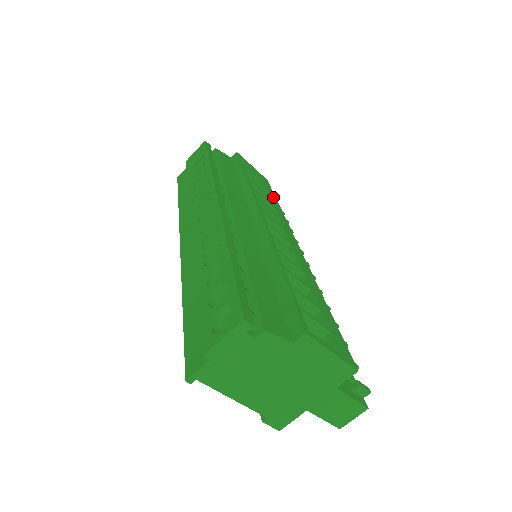
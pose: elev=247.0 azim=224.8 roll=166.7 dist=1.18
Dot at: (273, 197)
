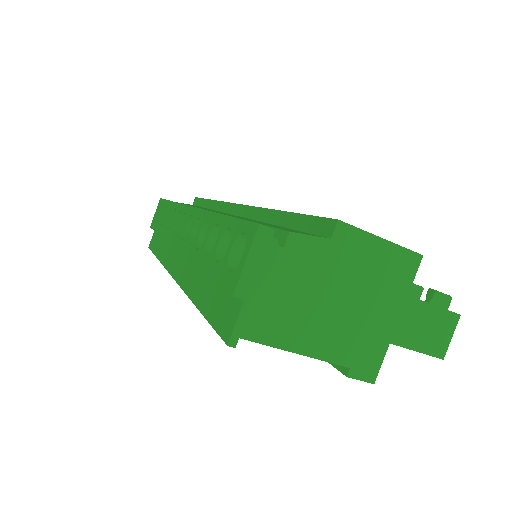
Dot at: occluded
